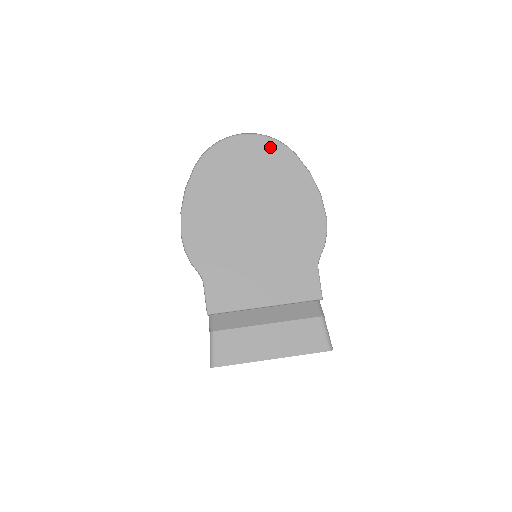
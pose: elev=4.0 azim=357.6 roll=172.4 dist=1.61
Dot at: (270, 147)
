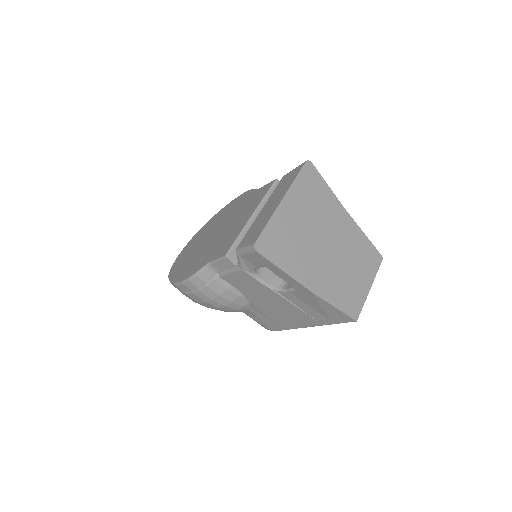
Dot at: occluded
